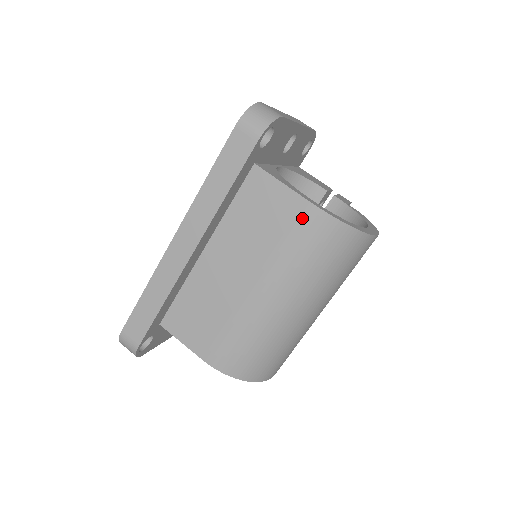
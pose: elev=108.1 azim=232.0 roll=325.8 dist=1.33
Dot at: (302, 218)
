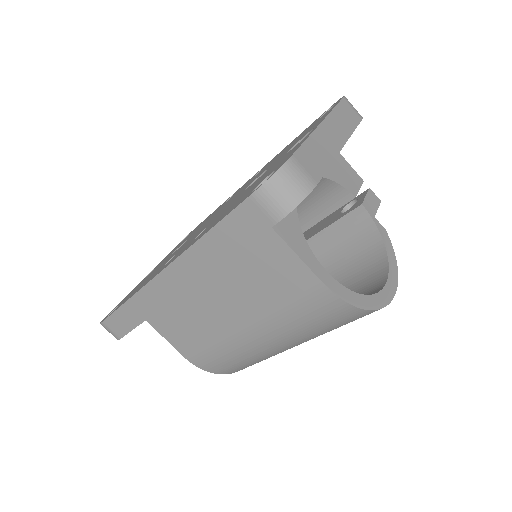
Dot at: (312, 295)
